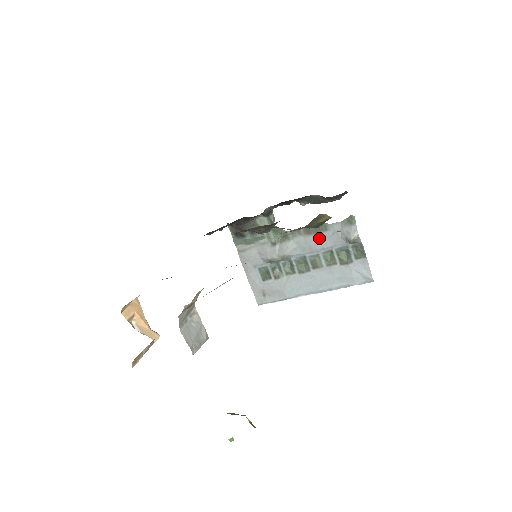
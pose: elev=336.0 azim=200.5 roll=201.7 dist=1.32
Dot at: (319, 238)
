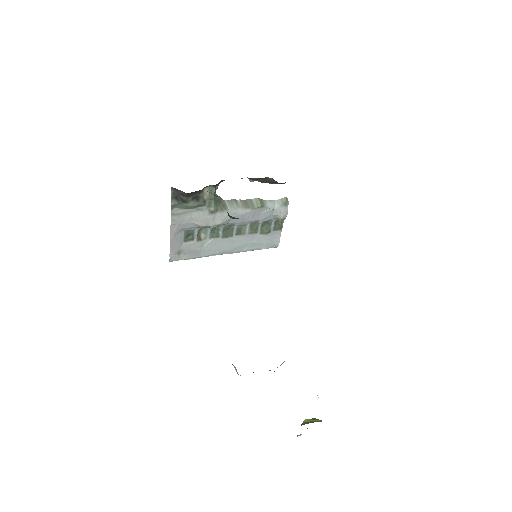
Dot at: (255, 212)
